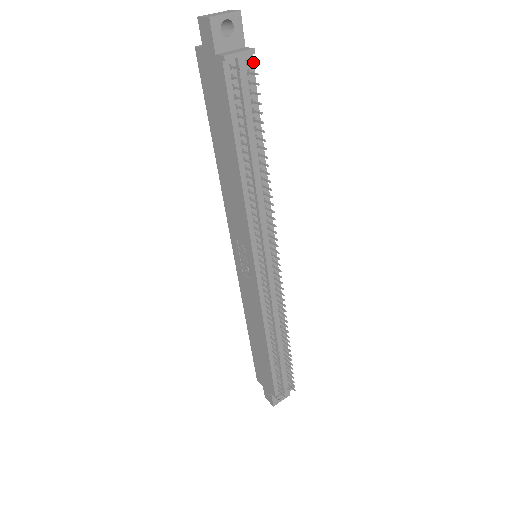
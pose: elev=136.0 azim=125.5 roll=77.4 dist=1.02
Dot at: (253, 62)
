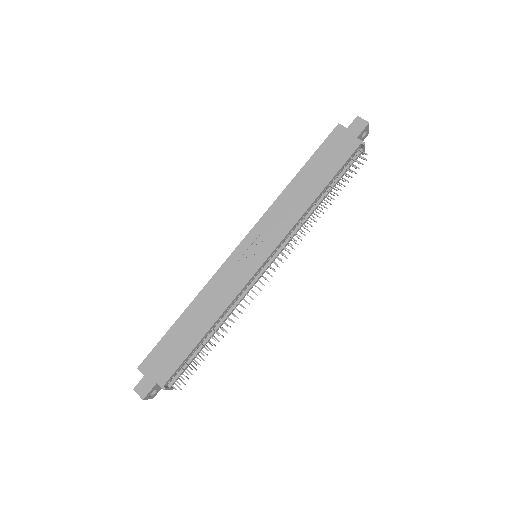
Dot at: (364, 158)
